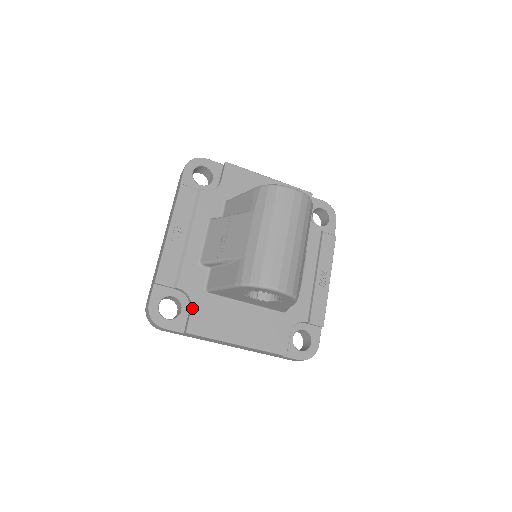
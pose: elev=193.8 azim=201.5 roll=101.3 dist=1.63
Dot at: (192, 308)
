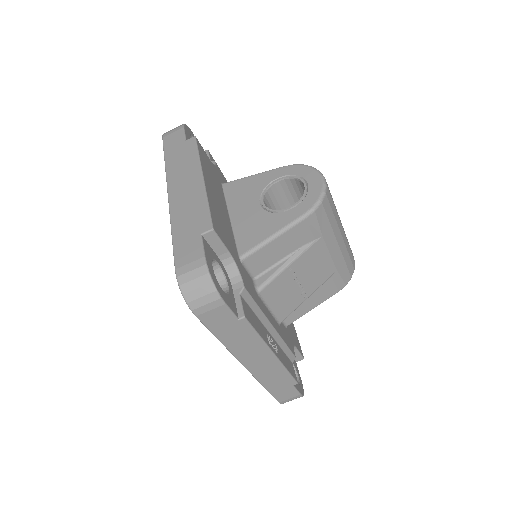
Dot at: occluded
